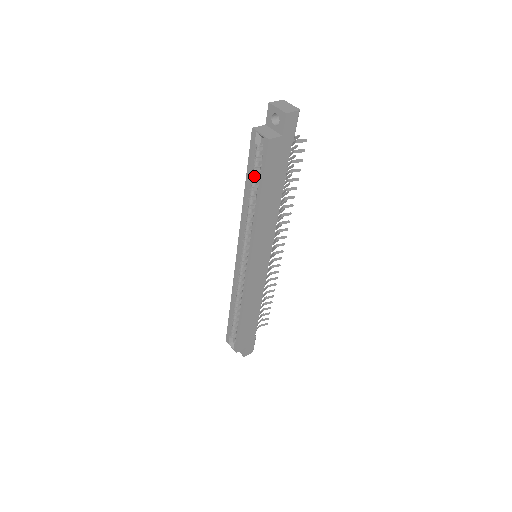
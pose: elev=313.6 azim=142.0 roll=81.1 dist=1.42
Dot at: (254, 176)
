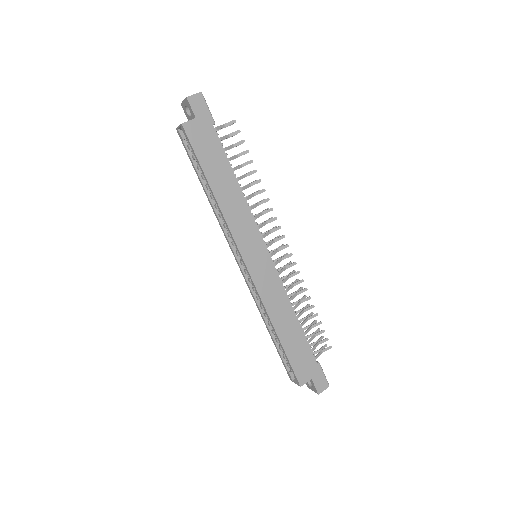
Dot at: occluded
